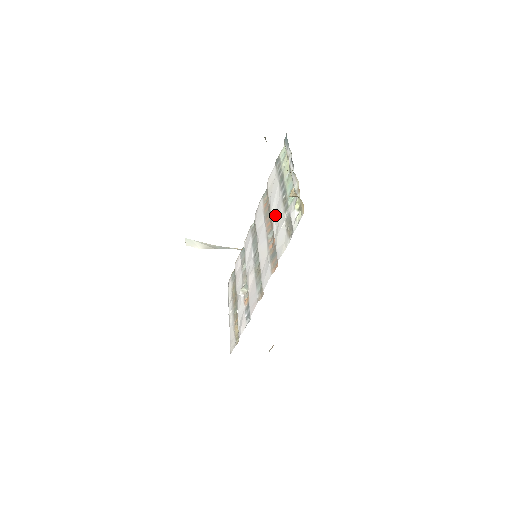
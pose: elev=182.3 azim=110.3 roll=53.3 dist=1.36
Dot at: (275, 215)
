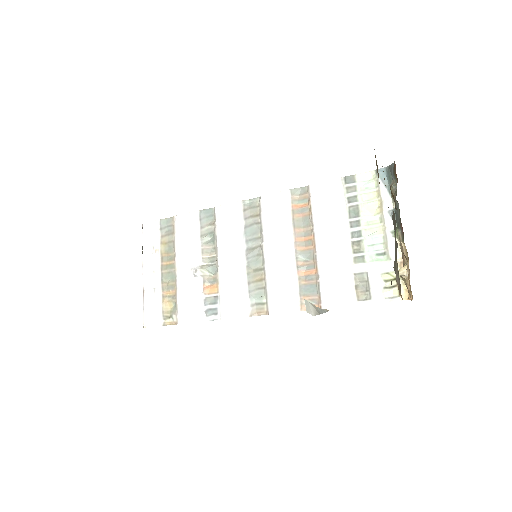
Dot at: (327, 246)
